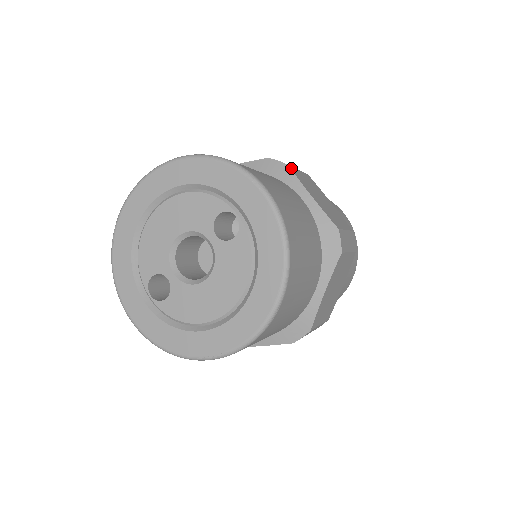
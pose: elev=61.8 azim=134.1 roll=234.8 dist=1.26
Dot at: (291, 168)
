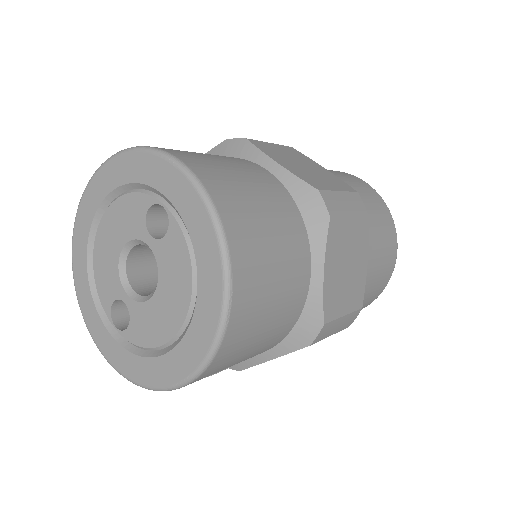
Dot at: (251, 141)
